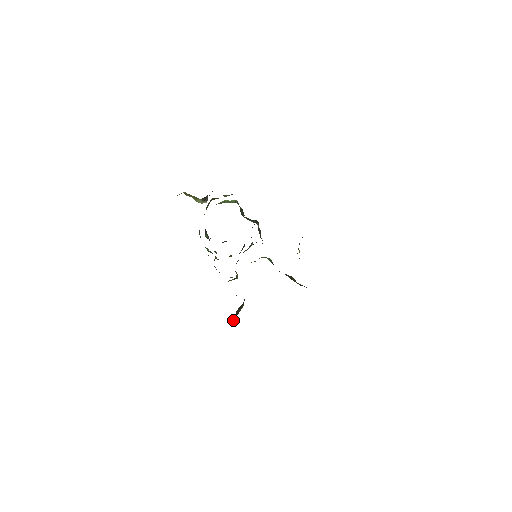
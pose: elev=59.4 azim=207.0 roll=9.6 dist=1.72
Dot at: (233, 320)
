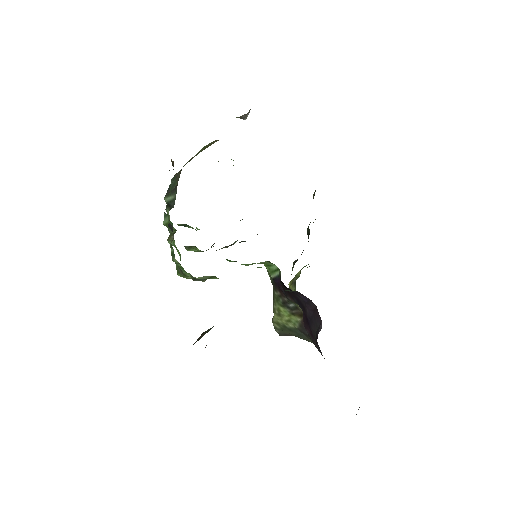
Dot at: occluded
